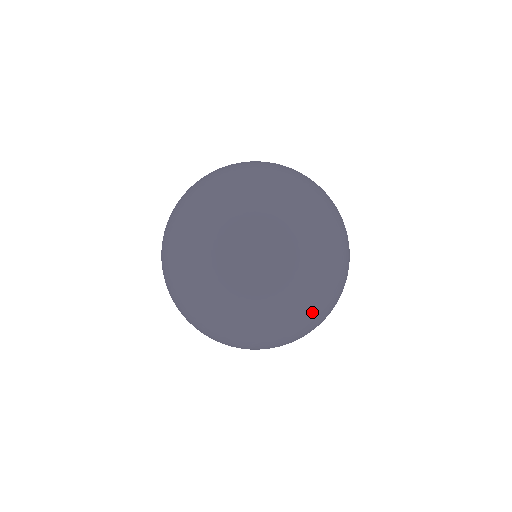
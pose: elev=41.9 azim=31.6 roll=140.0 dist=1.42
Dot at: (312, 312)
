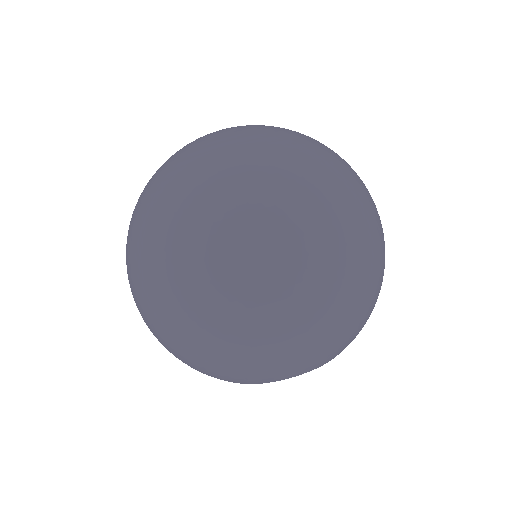
Dot at: (305, 281)
